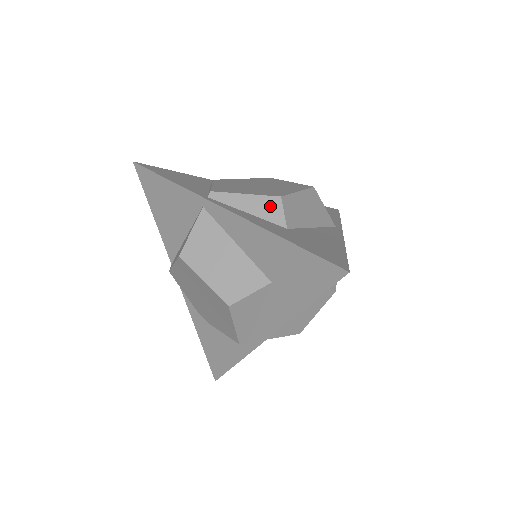
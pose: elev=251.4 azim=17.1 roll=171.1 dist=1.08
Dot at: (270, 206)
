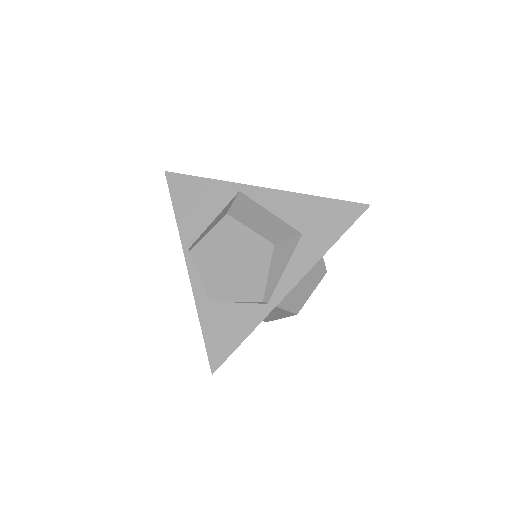
Dot at: occluded
